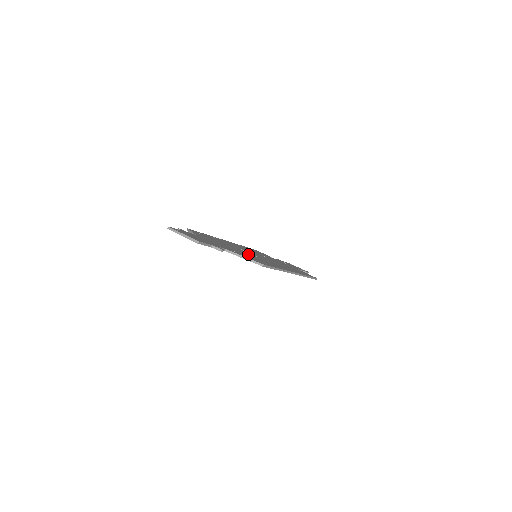
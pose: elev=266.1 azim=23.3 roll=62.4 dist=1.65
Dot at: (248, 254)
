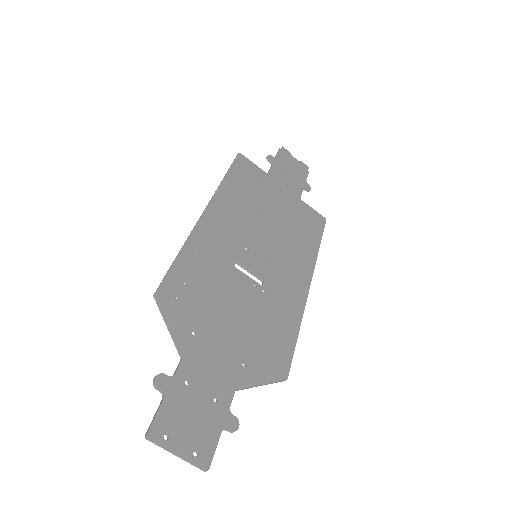
Dot at: (254, 308)
